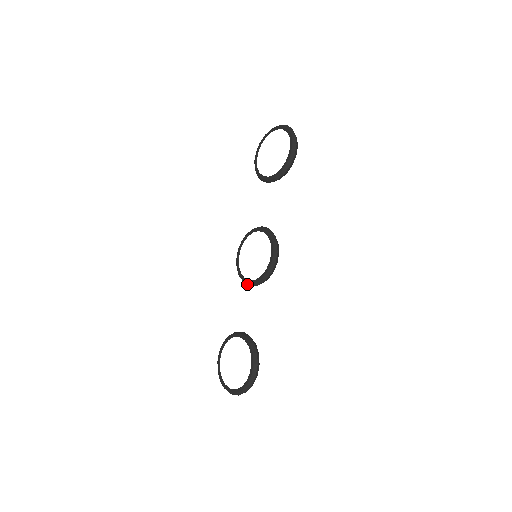
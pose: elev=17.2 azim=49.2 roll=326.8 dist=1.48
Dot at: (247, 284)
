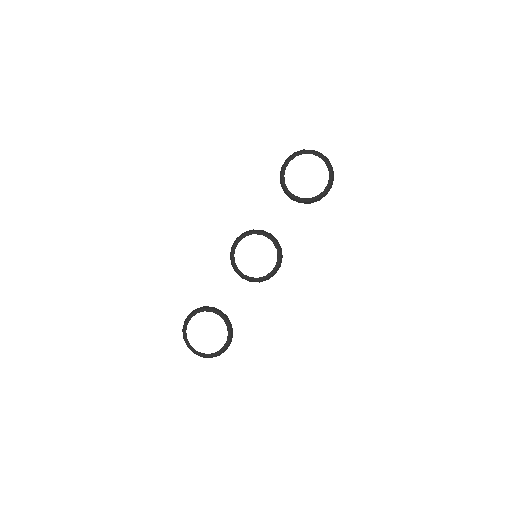
Dot at: (239, 275)
